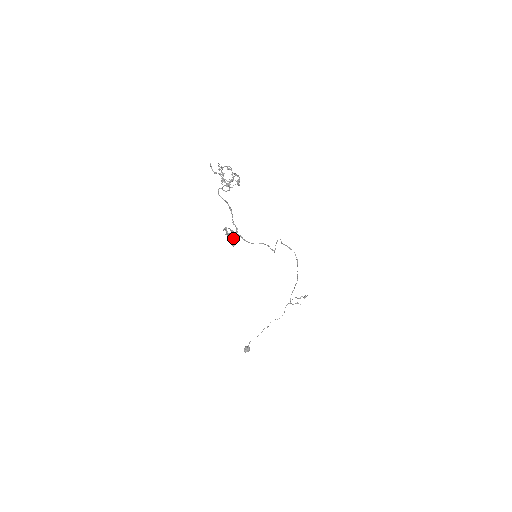
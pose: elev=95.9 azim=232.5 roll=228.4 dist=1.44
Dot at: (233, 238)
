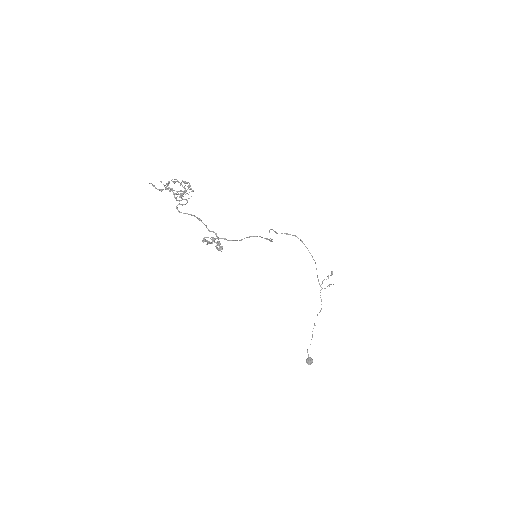
Dot at: occluded
